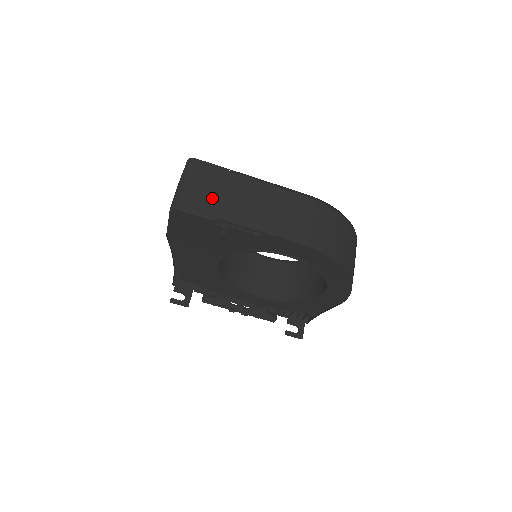
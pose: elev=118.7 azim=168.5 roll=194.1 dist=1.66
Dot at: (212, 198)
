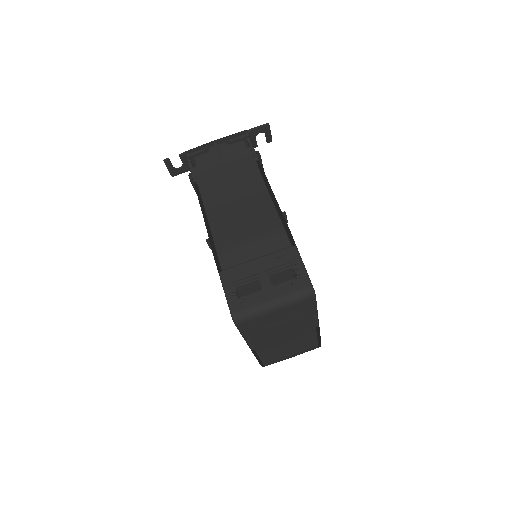
Dot at: (270, 328)
